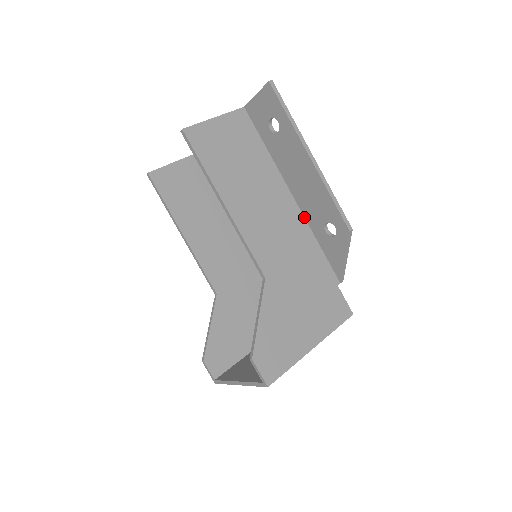
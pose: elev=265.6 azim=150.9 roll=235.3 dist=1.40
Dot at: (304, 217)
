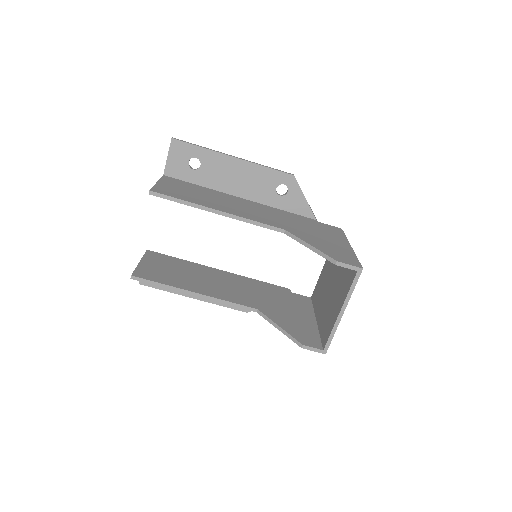
Dot at: (259, 203)
